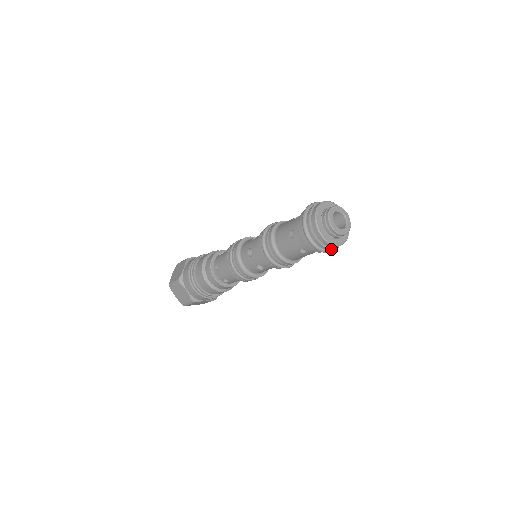
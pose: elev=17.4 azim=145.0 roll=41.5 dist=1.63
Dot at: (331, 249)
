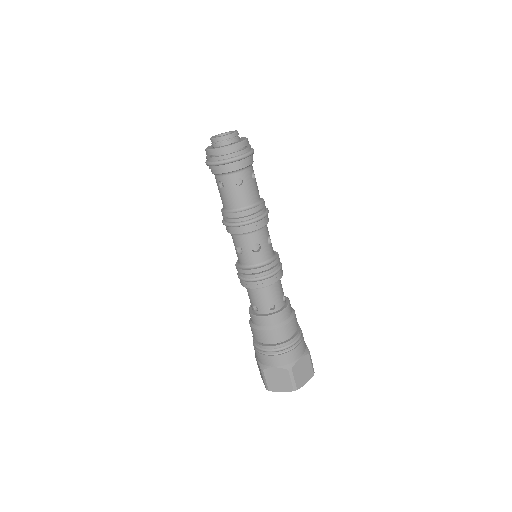
Dot at: (243, 151)
